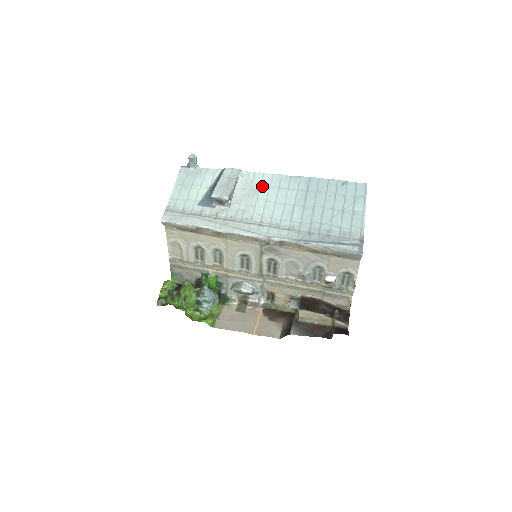
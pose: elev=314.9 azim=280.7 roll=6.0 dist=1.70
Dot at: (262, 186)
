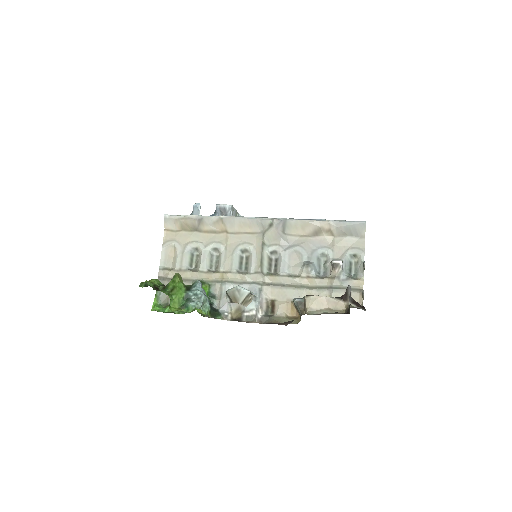
Dot at: occluded
